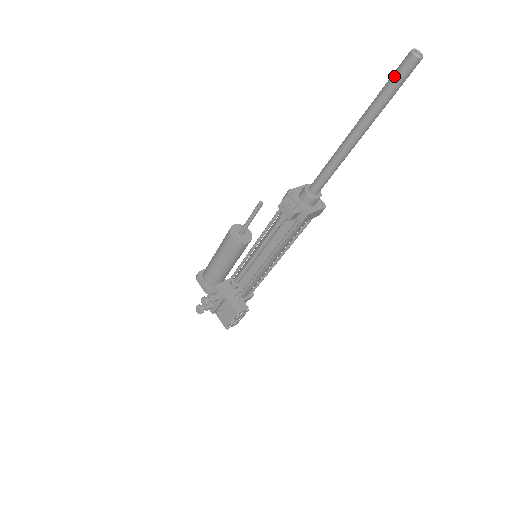
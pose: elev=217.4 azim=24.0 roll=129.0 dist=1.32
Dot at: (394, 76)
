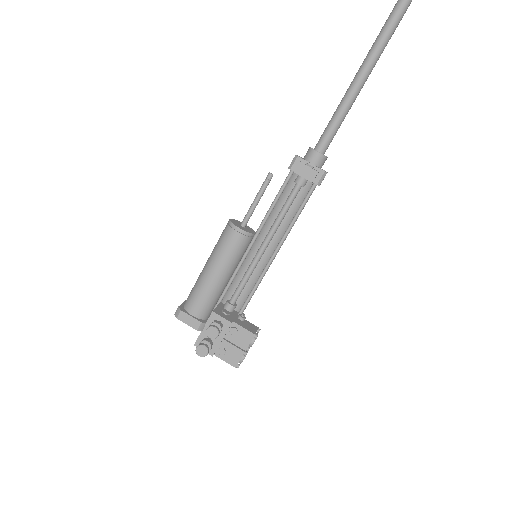
Dot at: (398, 7)
